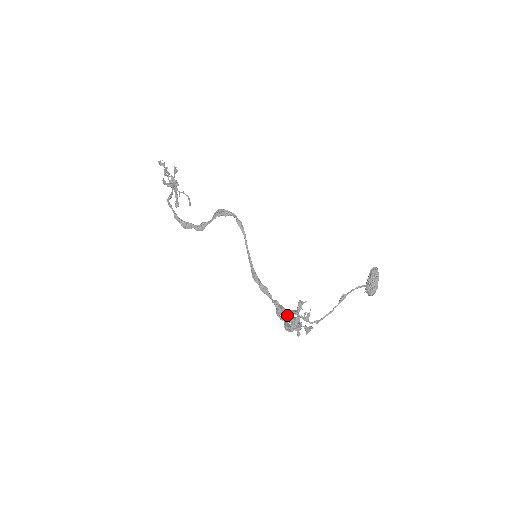
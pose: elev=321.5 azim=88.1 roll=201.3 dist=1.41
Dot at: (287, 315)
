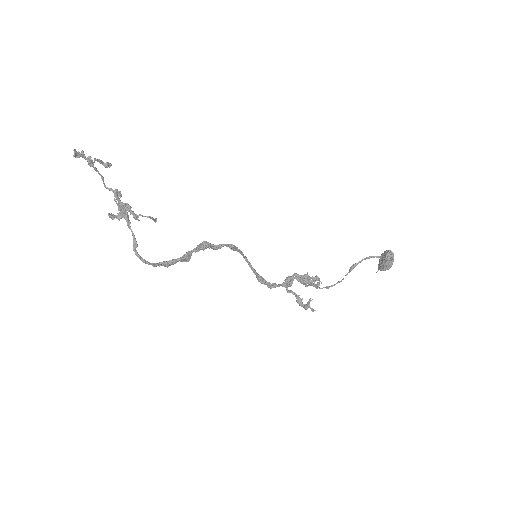
Dot at: (294, 275)
